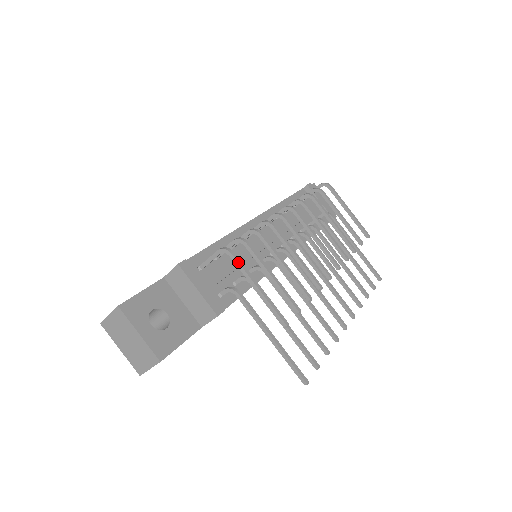
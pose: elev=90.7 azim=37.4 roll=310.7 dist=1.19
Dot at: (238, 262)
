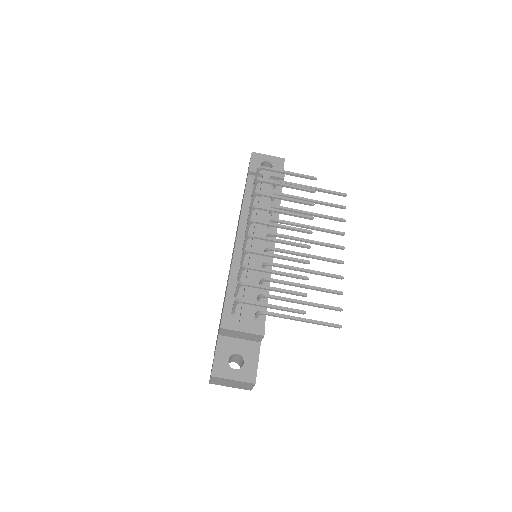
Dot at: (250, 303)
